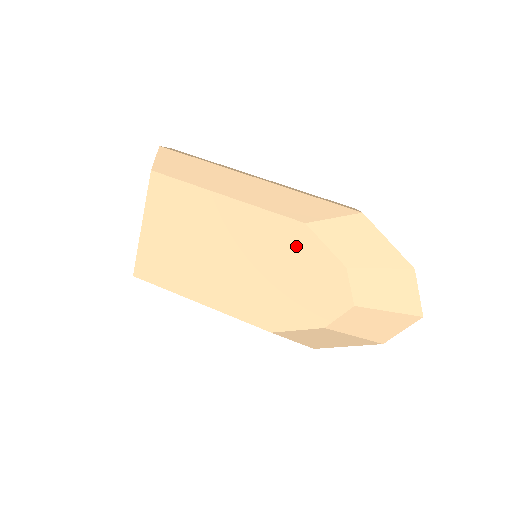
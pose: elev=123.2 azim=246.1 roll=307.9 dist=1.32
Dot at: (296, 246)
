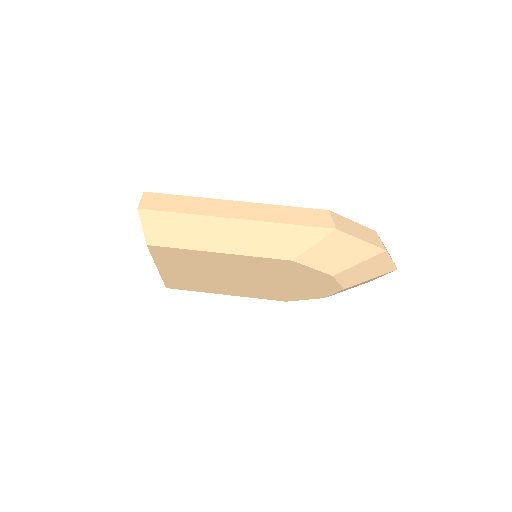
Dot at: (289, 270)
